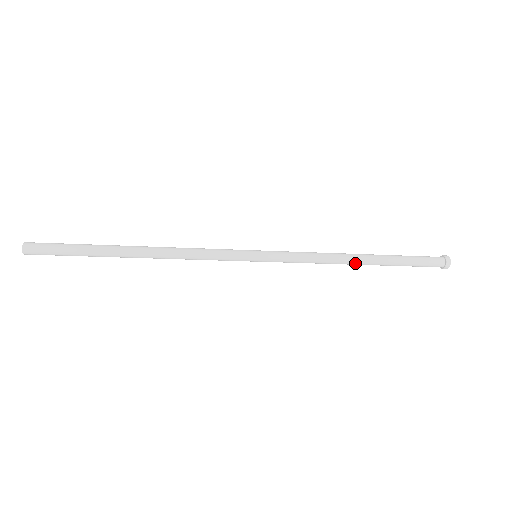
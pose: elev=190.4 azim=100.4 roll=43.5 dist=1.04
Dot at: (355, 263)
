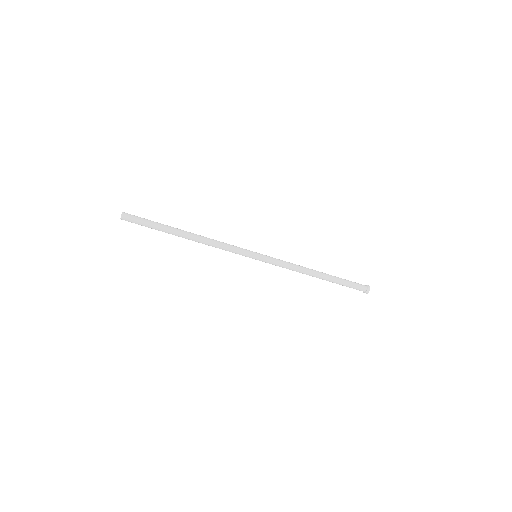
Dot at: (314, 274)
